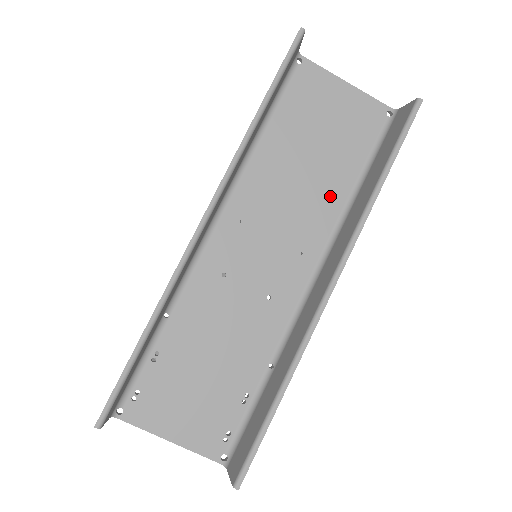
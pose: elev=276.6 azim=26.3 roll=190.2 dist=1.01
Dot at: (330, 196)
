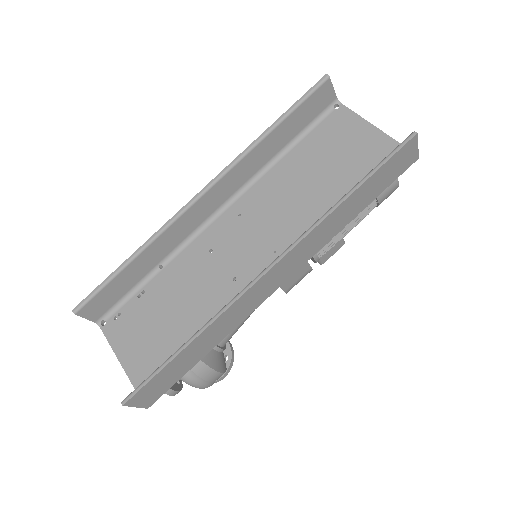
Dot at: (320, 212)
